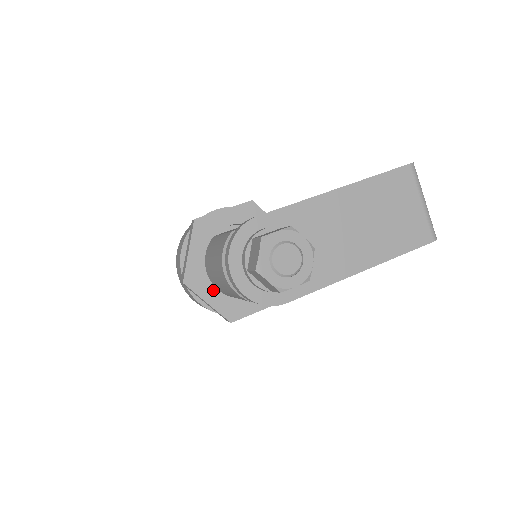
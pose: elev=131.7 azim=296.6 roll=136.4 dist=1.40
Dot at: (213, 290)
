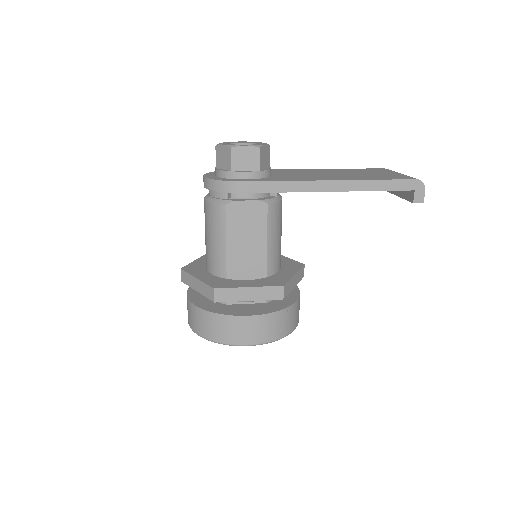
Dot at: (207, 274)
